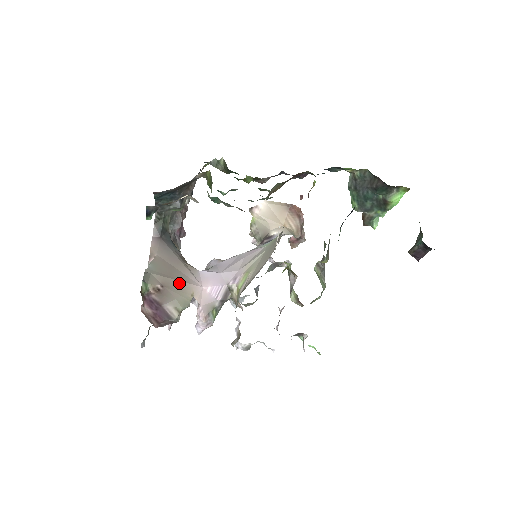
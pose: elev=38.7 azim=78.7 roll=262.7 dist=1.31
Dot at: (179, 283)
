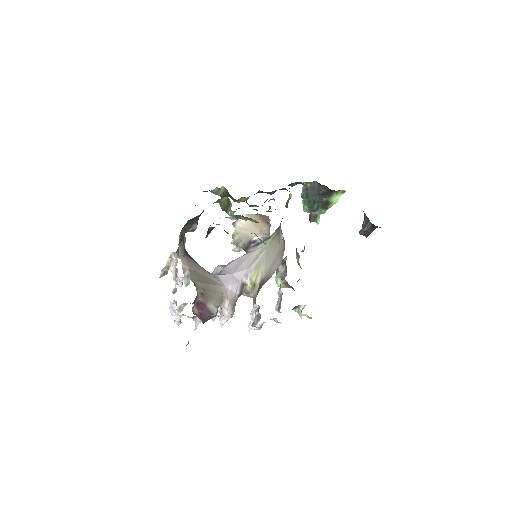
Dot at: (212, 286)
